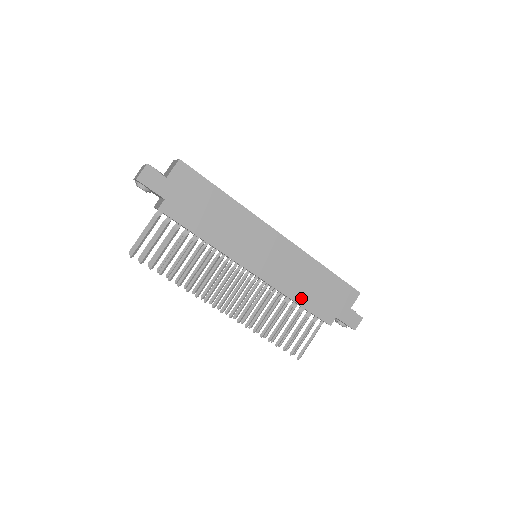
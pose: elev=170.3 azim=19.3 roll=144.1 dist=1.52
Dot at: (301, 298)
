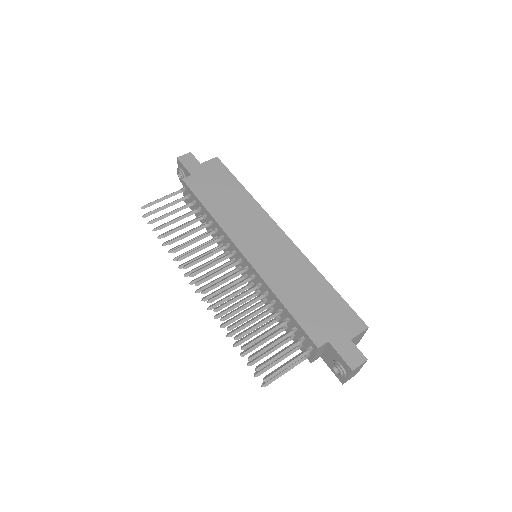
Dot at: (289, 300)
